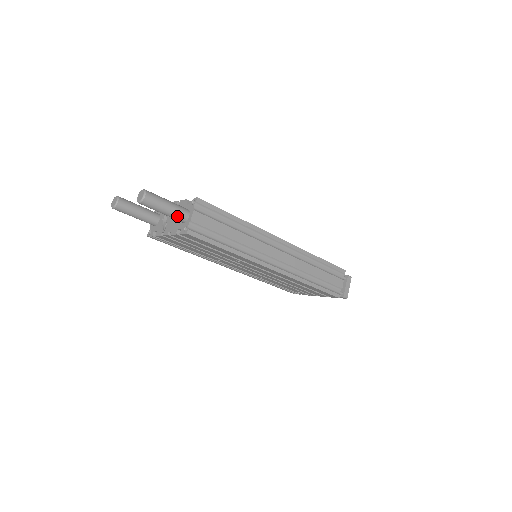
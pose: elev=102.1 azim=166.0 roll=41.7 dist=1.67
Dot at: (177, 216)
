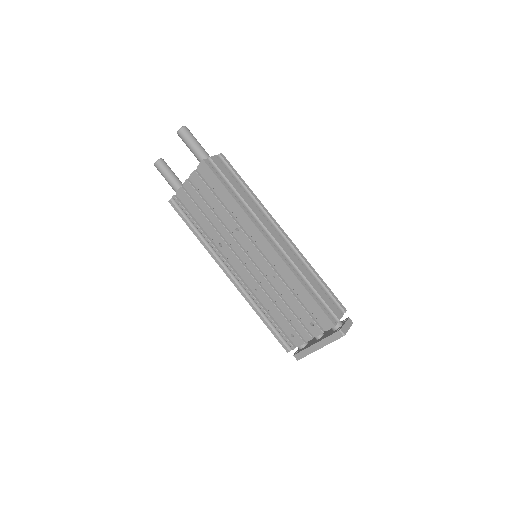
Dot at: (201, 153)
